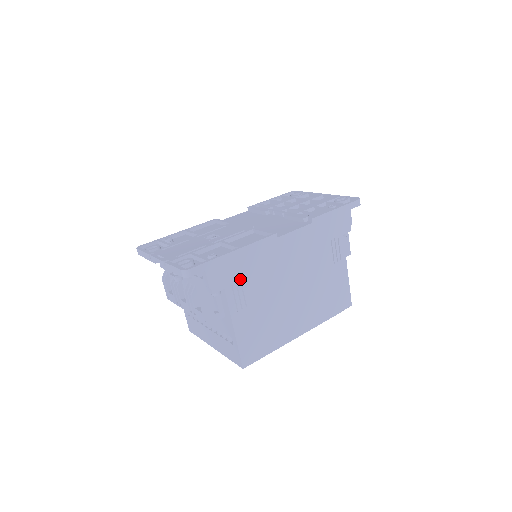
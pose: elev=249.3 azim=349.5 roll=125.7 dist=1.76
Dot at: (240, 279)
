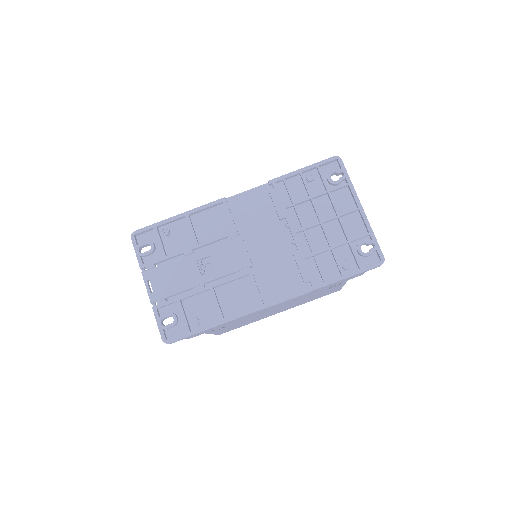
Dot at: occluded
